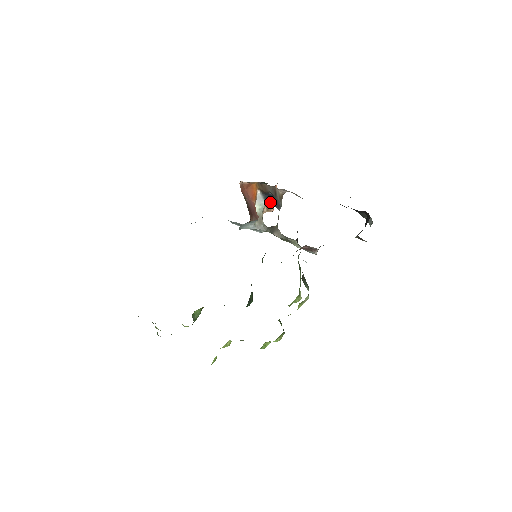
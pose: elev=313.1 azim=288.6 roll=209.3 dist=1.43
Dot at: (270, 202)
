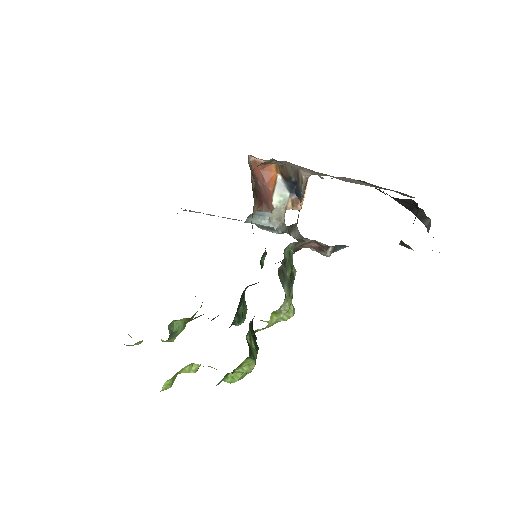
Dot at: occluded
